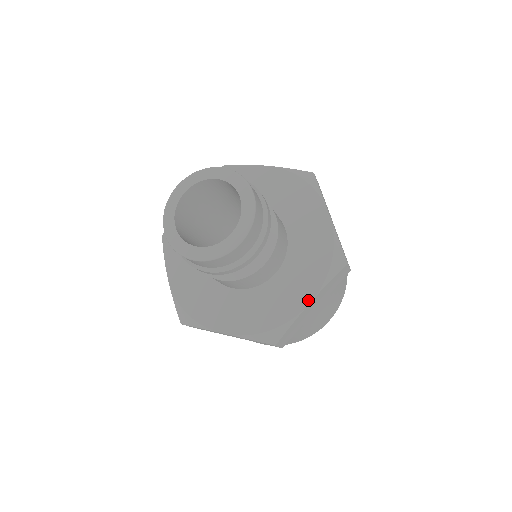
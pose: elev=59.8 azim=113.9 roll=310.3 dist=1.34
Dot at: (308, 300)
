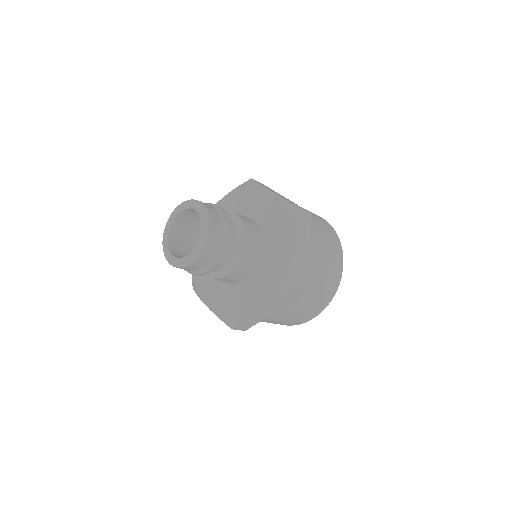
Dot at: (256, 308)
